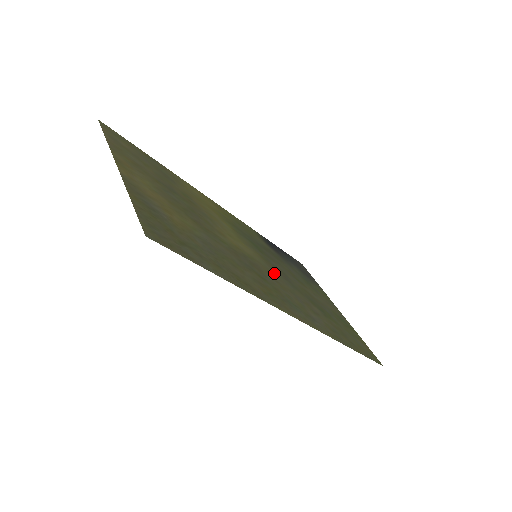
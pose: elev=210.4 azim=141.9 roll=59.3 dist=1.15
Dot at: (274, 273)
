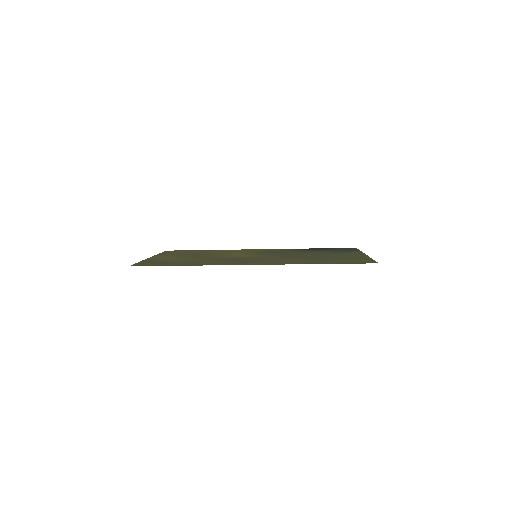
Dot at: (268, 257)
